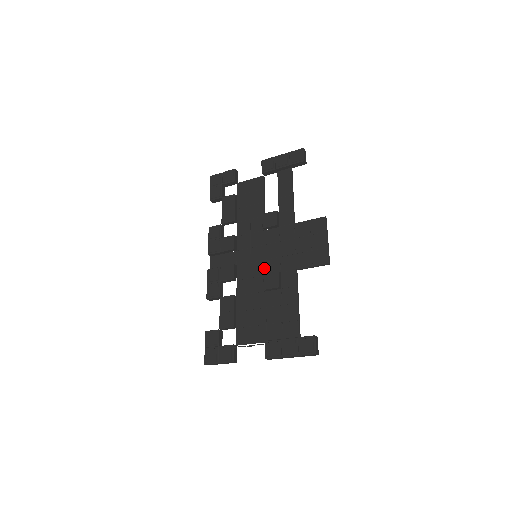
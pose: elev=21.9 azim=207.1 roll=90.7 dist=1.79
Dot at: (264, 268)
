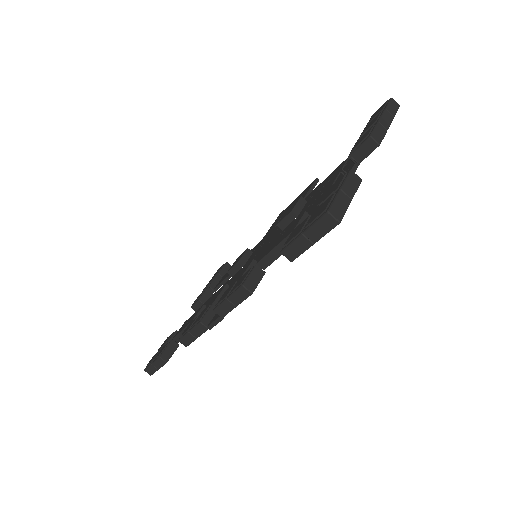
Dot at: (274, 238)
